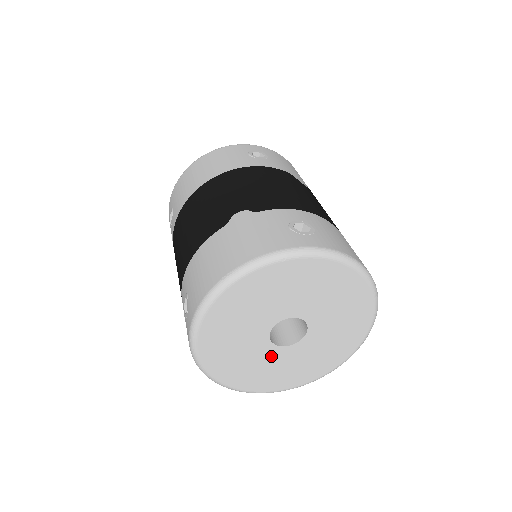
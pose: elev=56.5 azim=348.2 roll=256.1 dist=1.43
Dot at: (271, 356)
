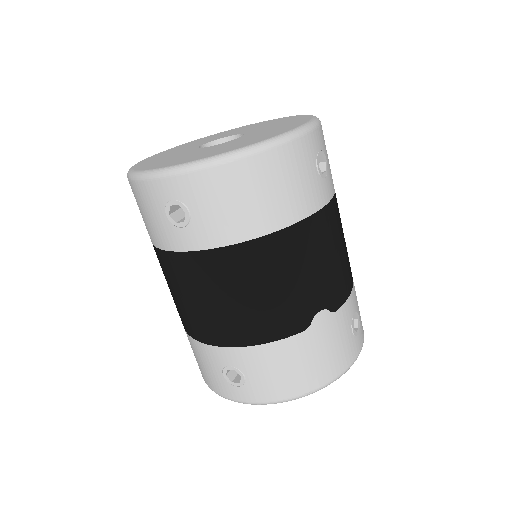
Dot at: occluded
